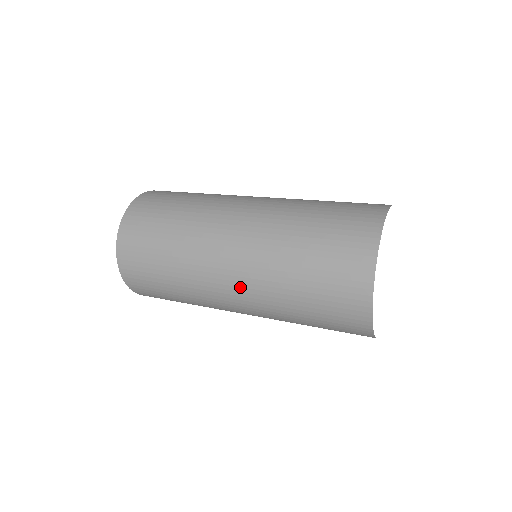
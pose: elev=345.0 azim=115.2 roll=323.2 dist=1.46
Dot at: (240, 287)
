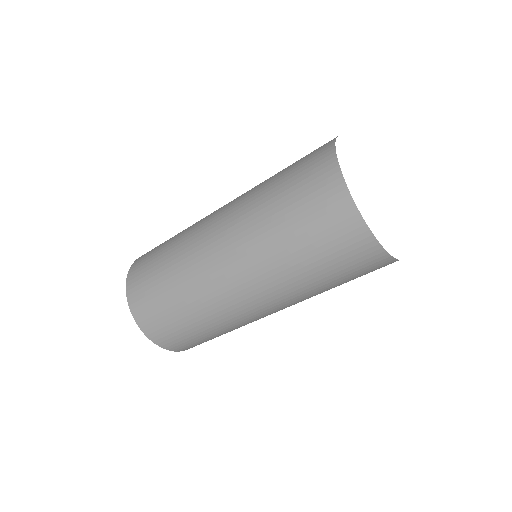
Dot at: (225, 230)
